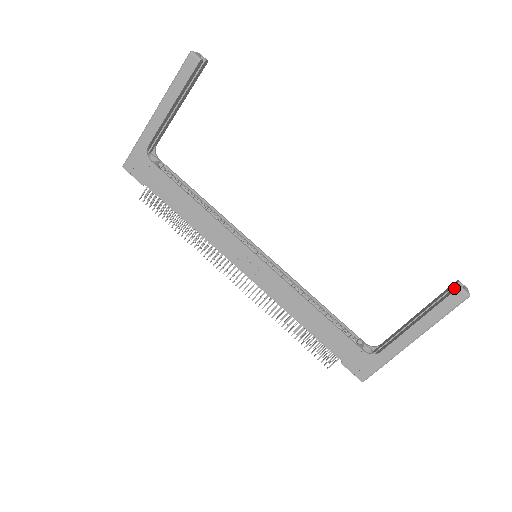
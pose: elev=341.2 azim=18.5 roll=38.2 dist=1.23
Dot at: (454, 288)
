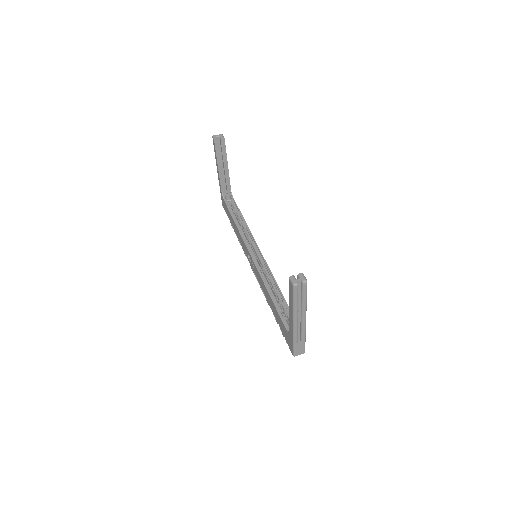
Dot at: occluded
